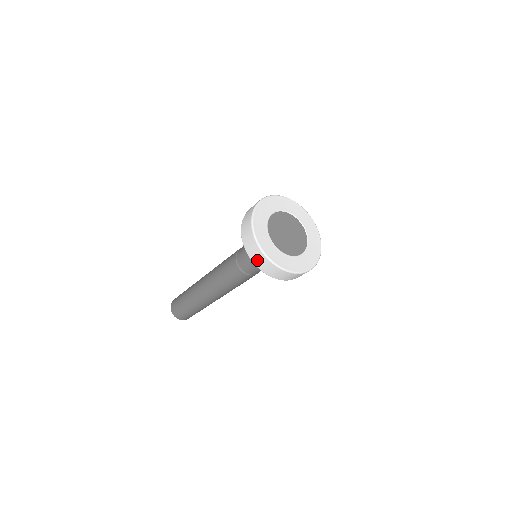
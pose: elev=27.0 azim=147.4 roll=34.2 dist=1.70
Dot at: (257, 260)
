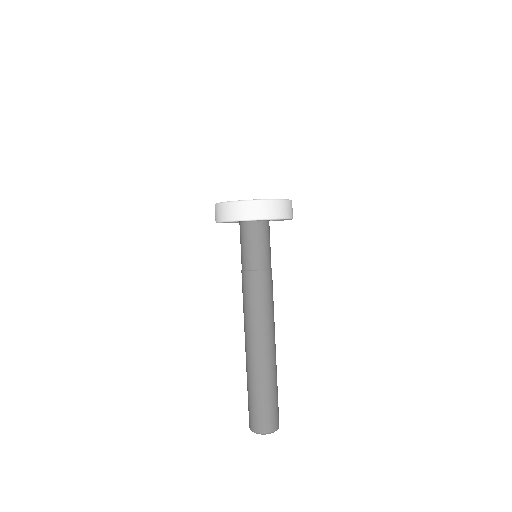
Dot at: (225, 215)
